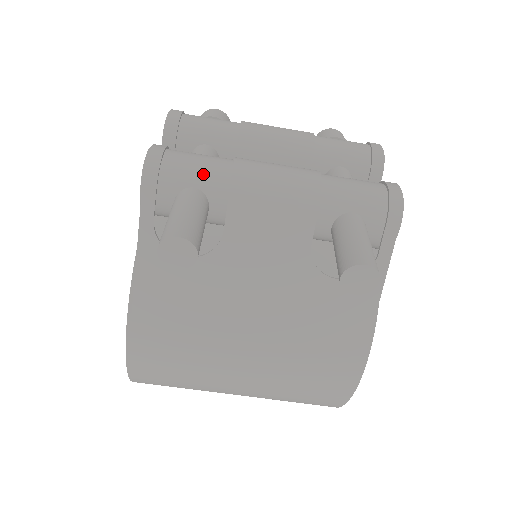
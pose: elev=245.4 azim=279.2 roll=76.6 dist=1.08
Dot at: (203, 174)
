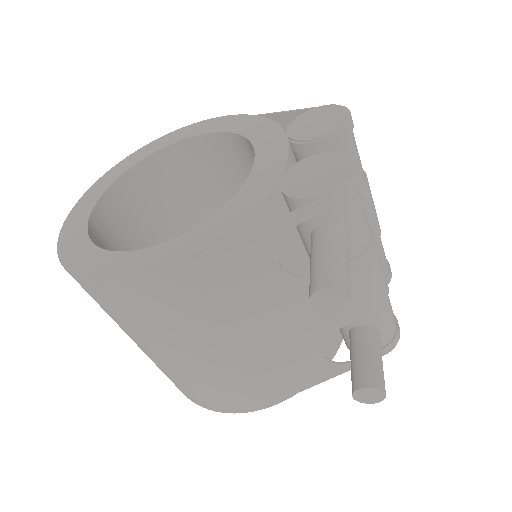
Dot at: (360, 228)
